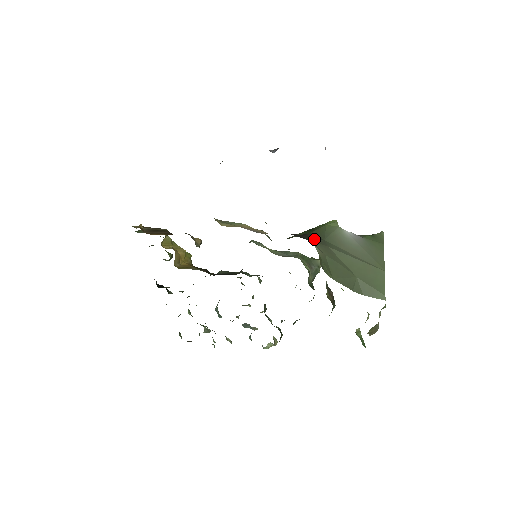
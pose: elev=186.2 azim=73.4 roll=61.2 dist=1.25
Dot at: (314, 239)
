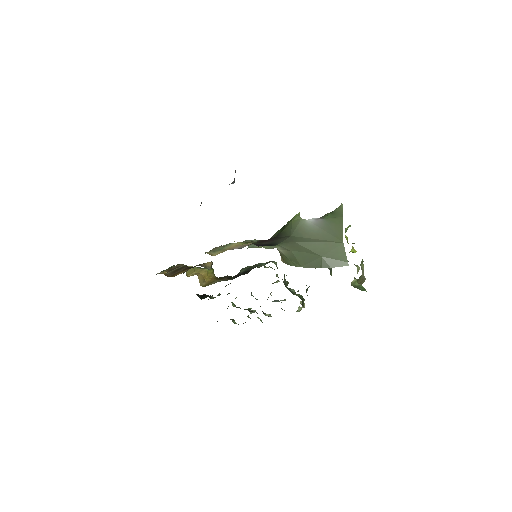
Dot at: (282, 240)
